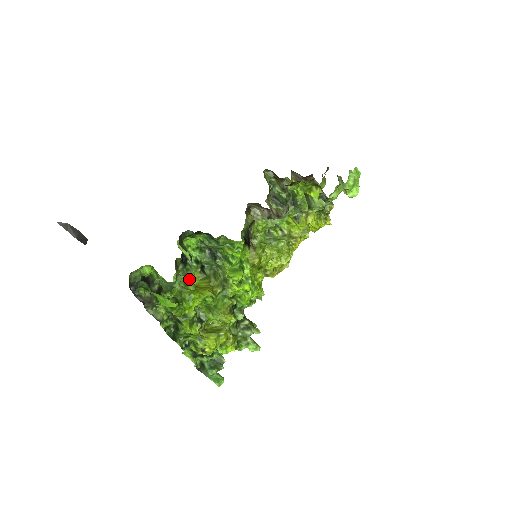
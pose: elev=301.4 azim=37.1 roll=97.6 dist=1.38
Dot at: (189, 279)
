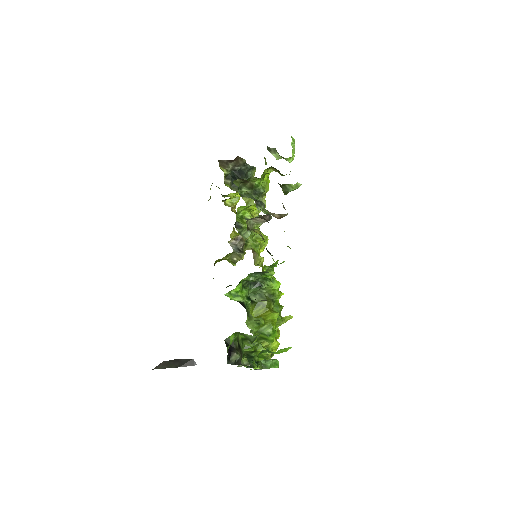
Dot at: occluded
